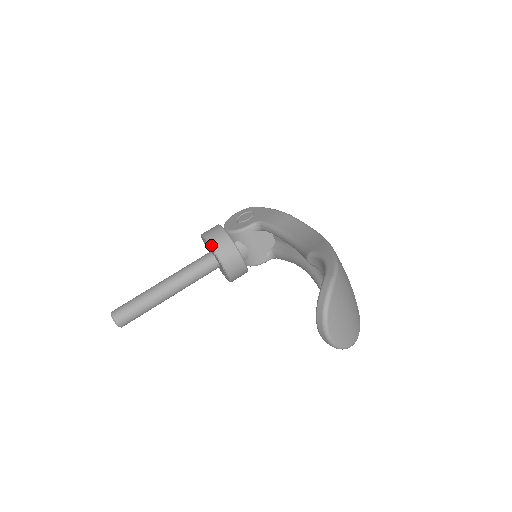
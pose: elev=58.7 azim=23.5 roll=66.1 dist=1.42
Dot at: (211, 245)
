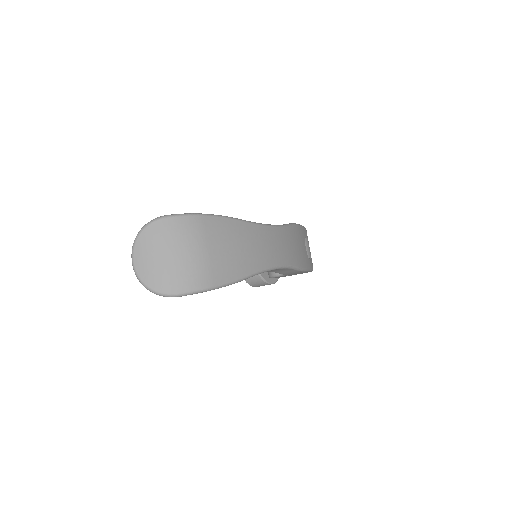
Dot at: occluded
